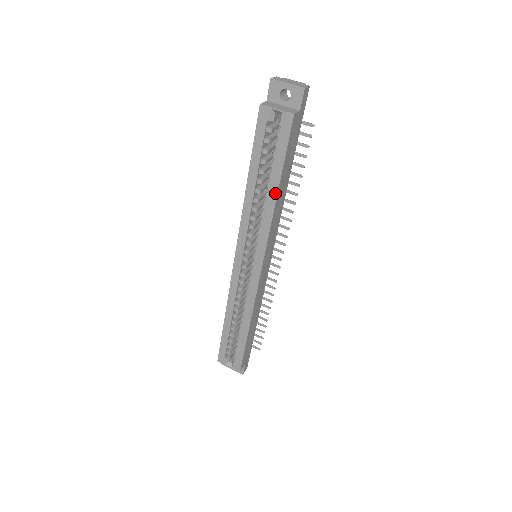
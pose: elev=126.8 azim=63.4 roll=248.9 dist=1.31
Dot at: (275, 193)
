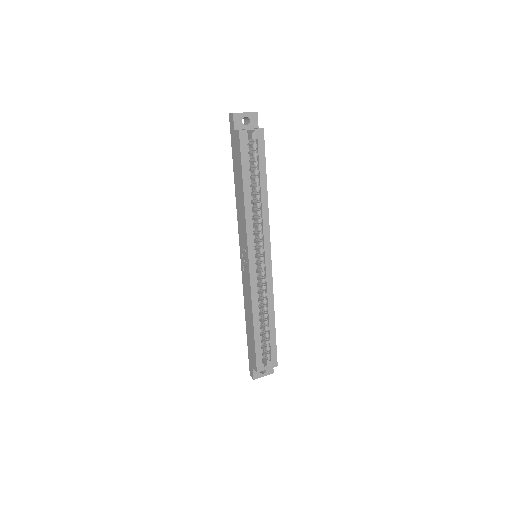
Dot at: (266, 191)
